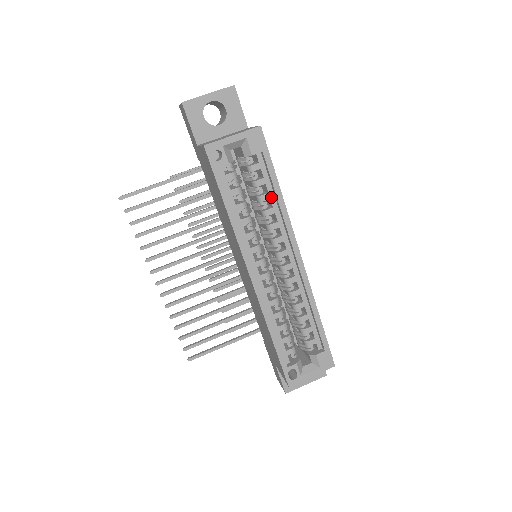
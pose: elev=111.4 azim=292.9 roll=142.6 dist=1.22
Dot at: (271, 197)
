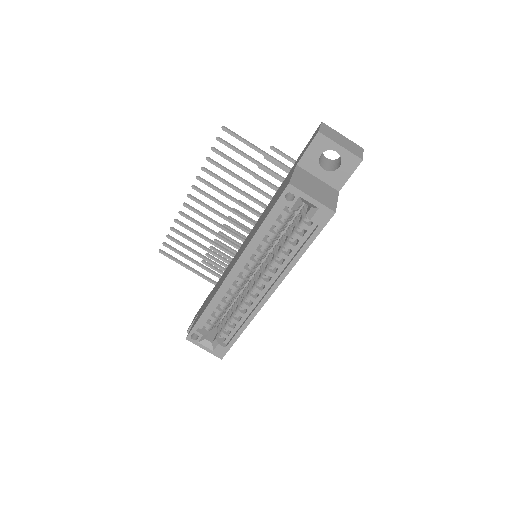
Dot at: (294, 250)
